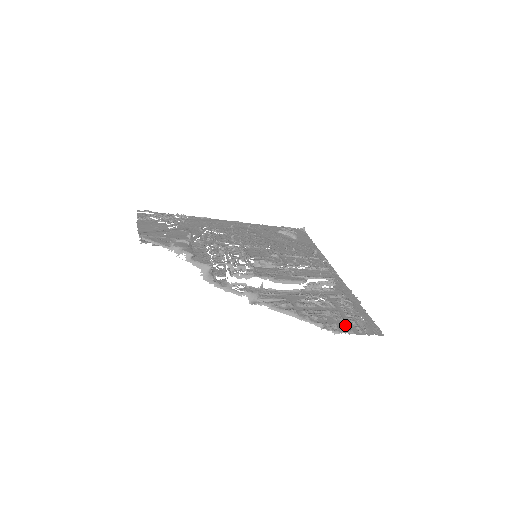
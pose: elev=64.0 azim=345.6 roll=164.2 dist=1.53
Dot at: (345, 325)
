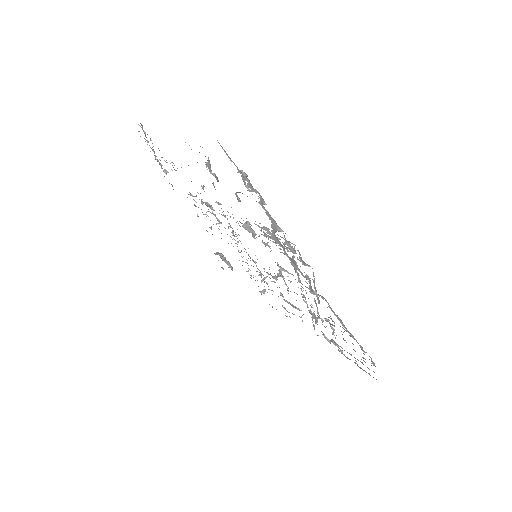
Dot at: (364, 361)
